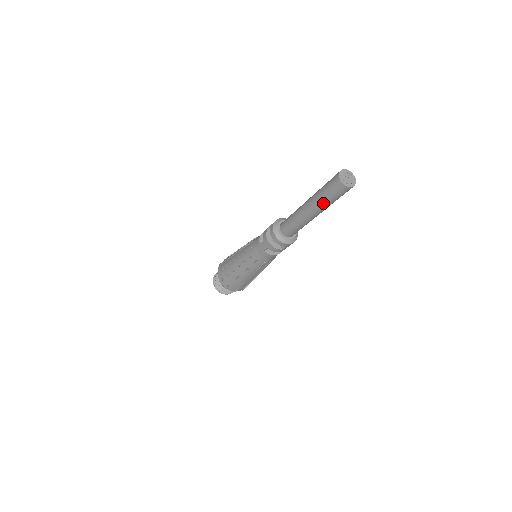
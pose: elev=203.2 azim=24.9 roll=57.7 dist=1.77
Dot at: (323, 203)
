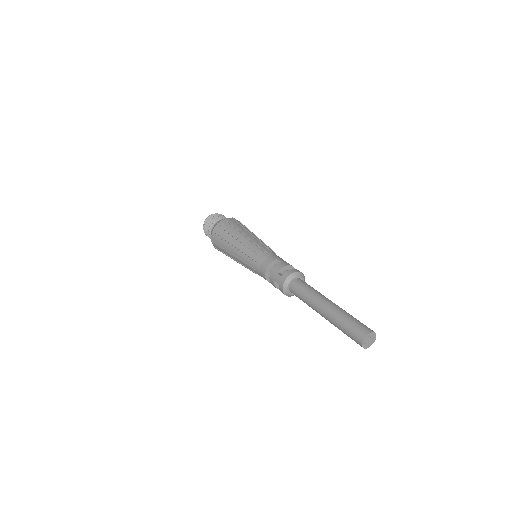
Dot at: occluded
